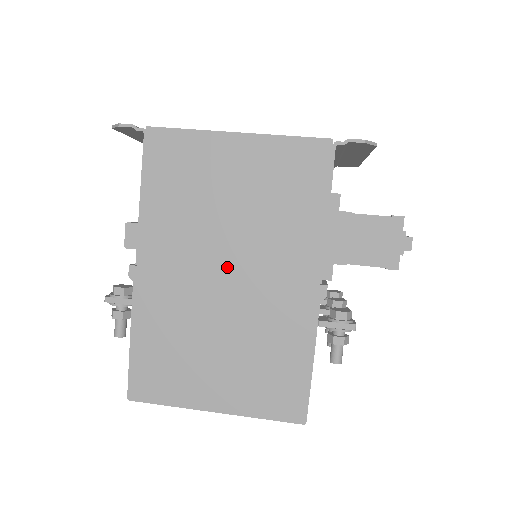
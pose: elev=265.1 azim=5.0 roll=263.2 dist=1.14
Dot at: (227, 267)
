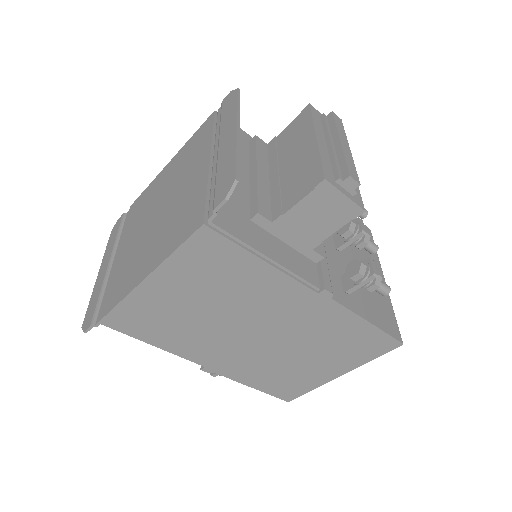
Dot at: (251, 331)
